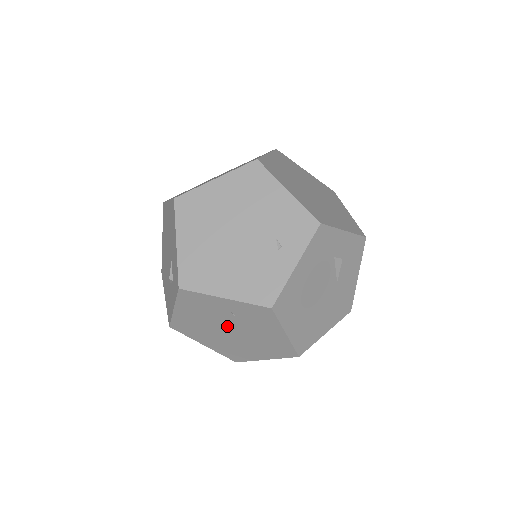
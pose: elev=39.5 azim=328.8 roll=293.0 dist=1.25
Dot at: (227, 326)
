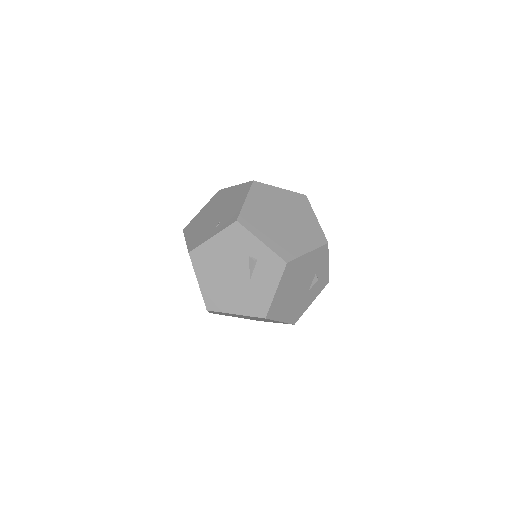
Dot at: occluded
